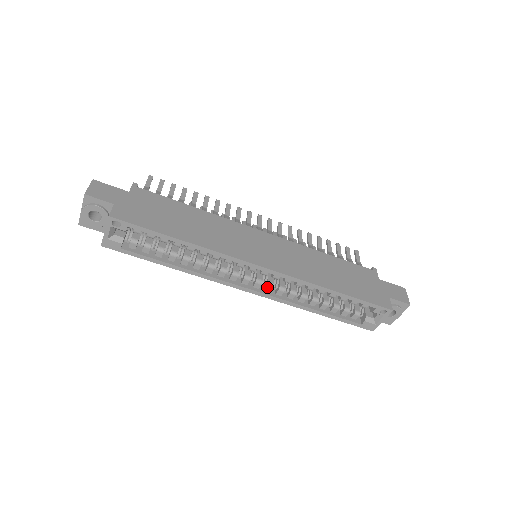
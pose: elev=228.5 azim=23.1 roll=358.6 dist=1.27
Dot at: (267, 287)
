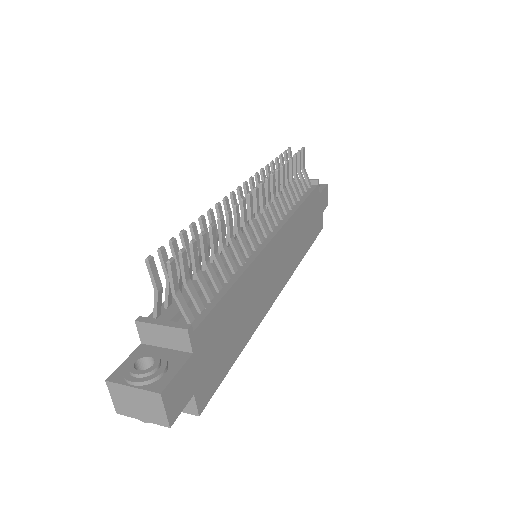
Dot at: occluded
